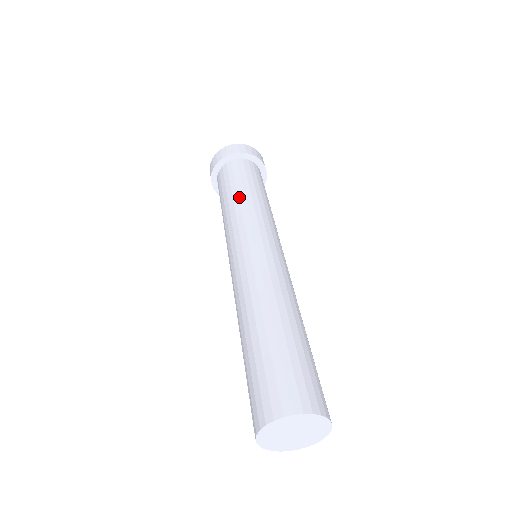
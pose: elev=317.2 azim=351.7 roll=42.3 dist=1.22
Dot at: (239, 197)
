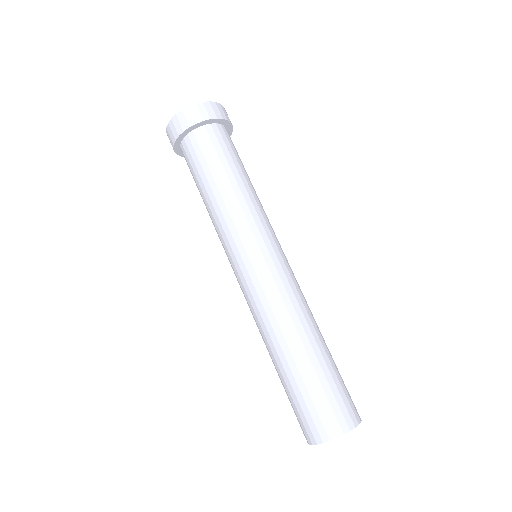
Dot at: (240, 187)
